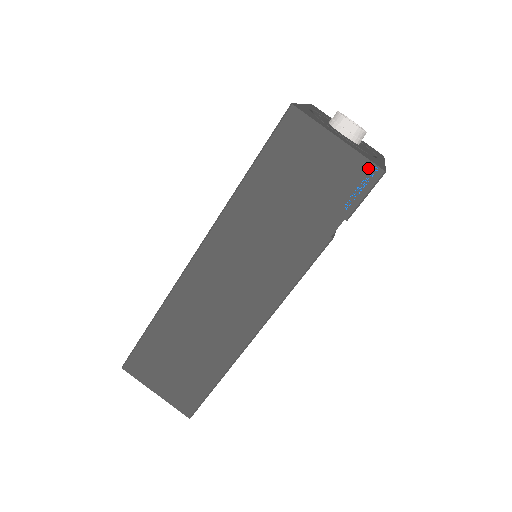
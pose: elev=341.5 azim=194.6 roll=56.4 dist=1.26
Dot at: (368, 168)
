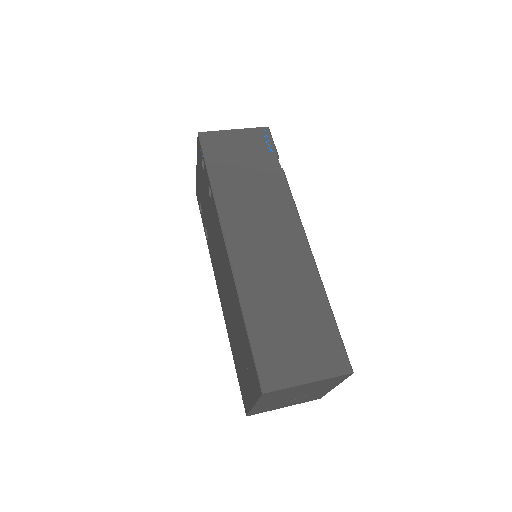
Dot at: (260, 130)
